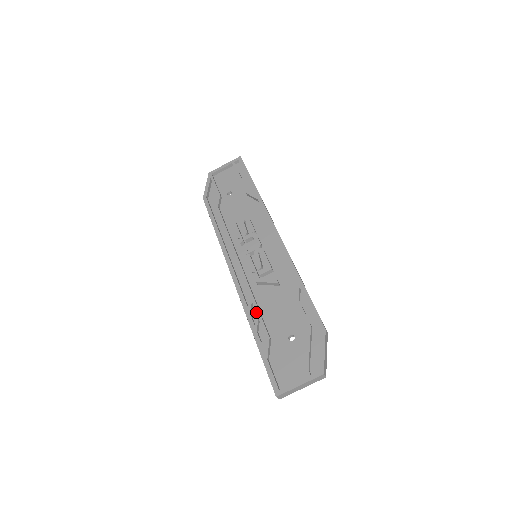
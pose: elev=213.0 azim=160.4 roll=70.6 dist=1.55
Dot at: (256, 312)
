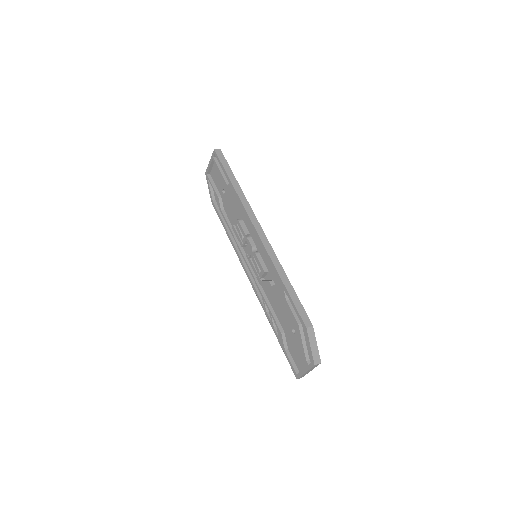
Dot at: (269, 311)
